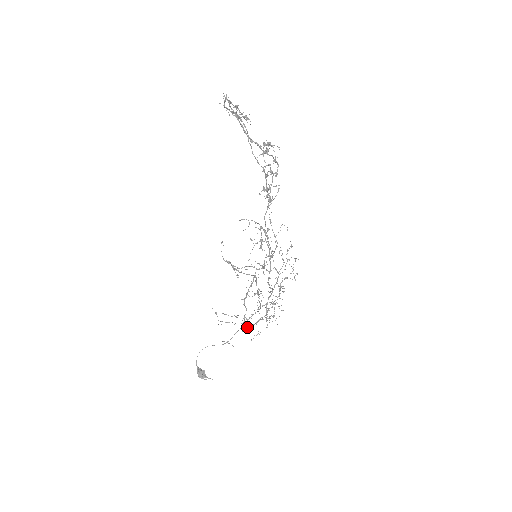
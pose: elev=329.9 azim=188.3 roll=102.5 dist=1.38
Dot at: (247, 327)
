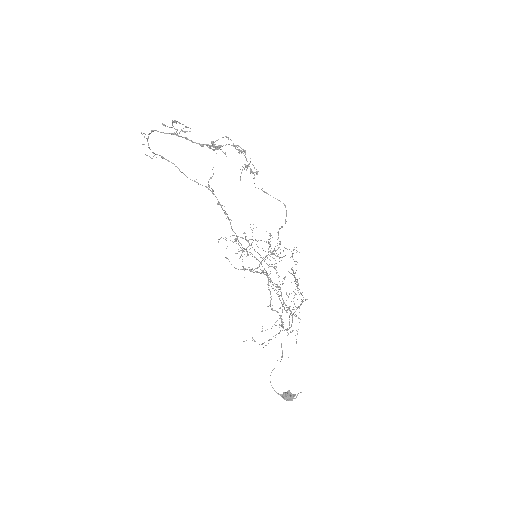
Dot at: occluded
